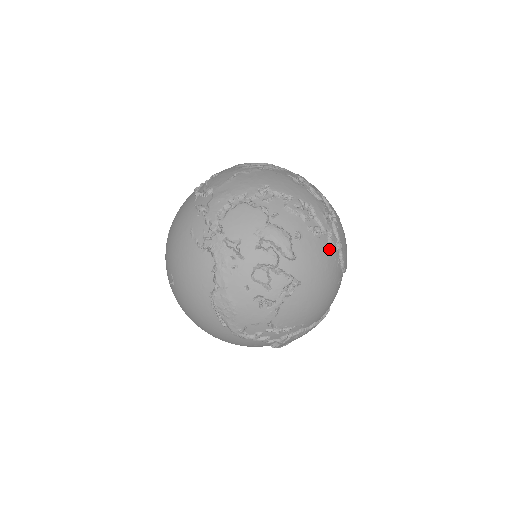
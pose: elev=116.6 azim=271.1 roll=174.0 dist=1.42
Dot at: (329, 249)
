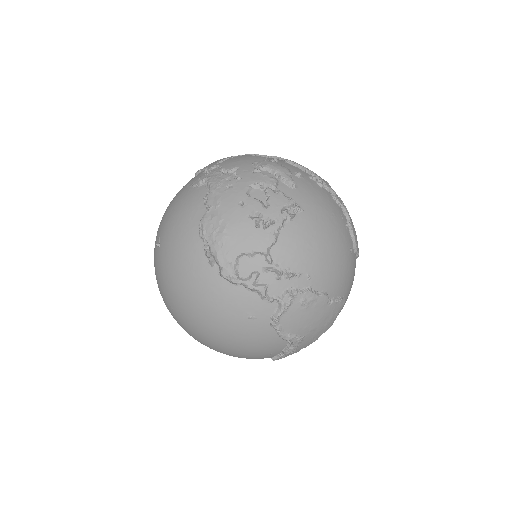
Dot at: (334, 203)
